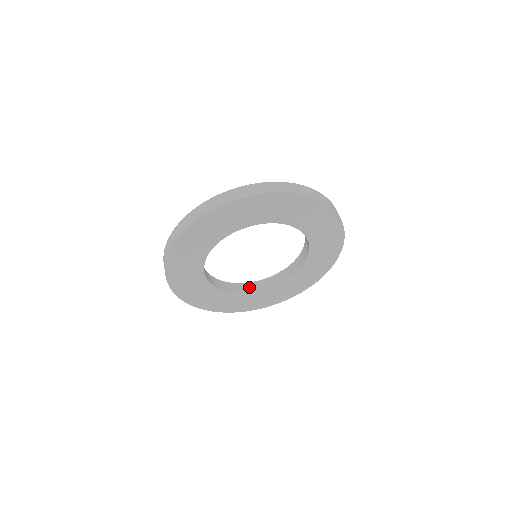
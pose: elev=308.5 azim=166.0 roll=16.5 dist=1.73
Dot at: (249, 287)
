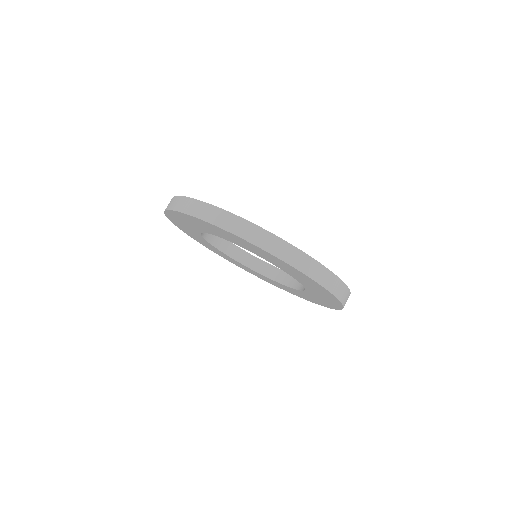
Dot at: (237, 253)
